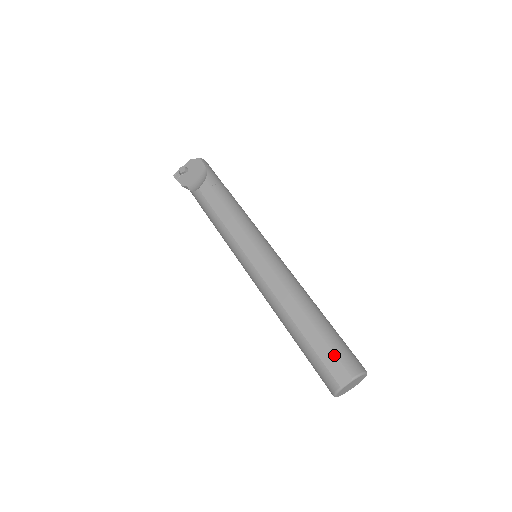
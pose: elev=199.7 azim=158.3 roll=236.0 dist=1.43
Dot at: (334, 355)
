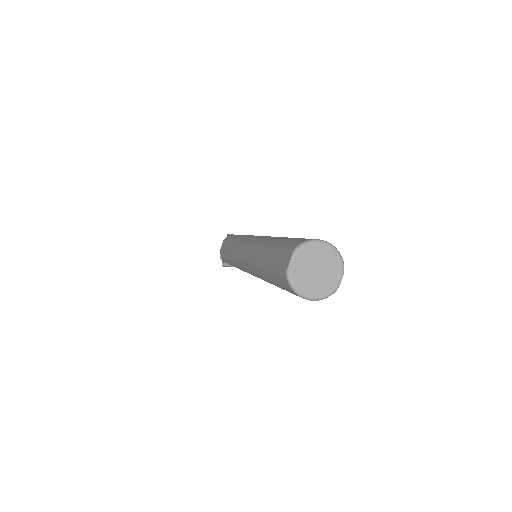
Dot at: (280, 250)
